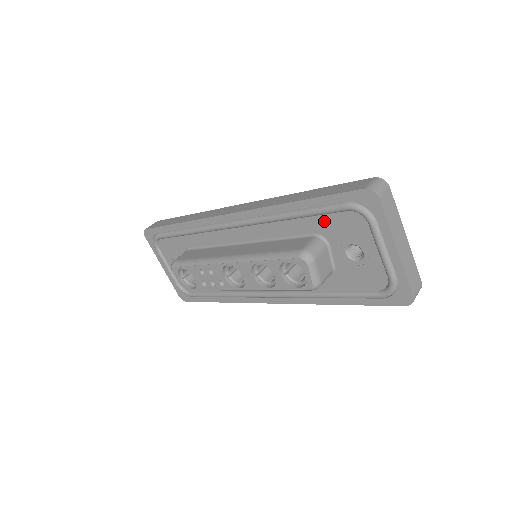
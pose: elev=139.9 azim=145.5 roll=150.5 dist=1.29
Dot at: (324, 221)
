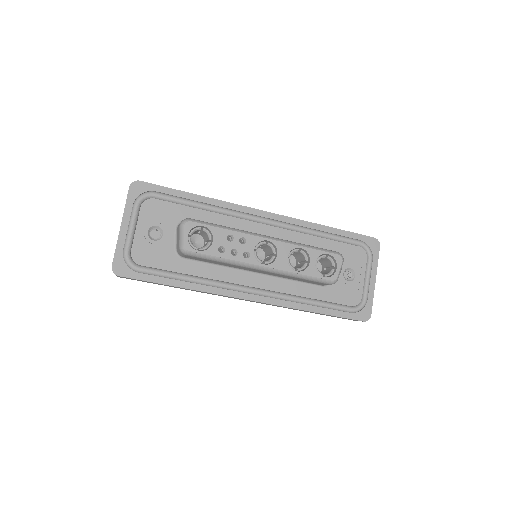
Dot at: (341, 247)
